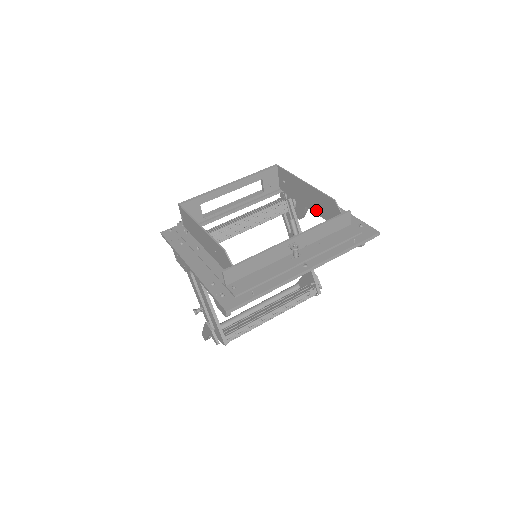
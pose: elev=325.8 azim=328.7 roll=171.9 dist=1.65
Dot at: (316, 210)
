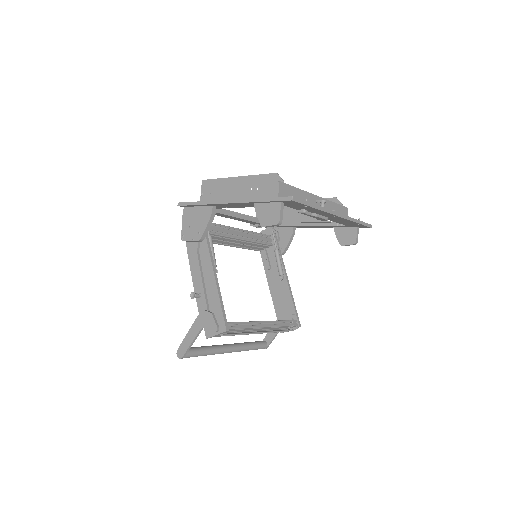
Dot at: (313, 219)
